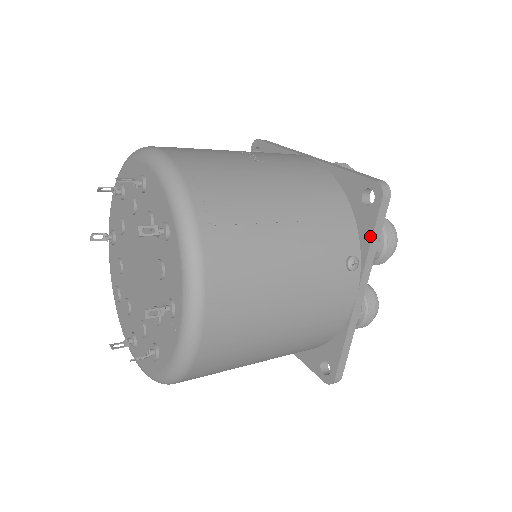
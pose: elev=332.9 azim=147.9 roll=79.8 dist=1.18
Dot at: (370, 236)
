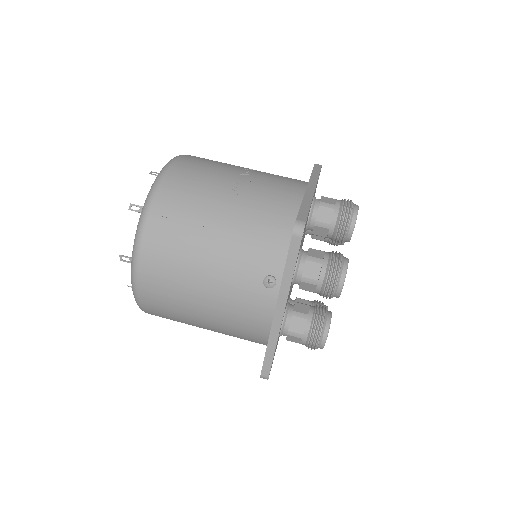
Dot at: (285, 265)
